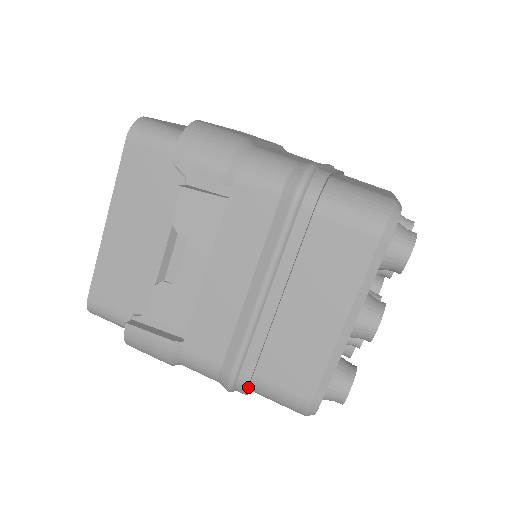
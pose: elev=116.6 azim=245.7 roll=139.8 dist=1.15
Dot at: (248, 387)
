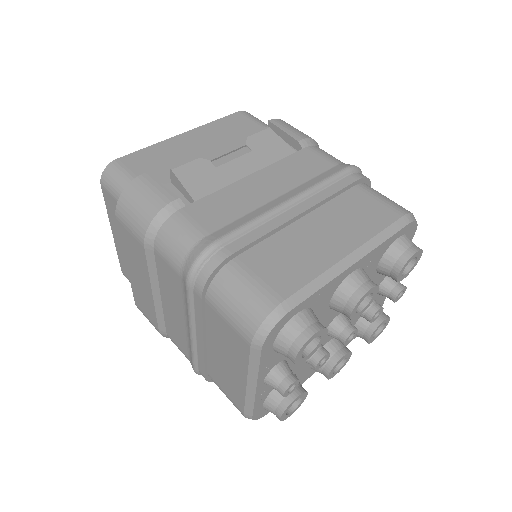
Dot at: (220, 267)
